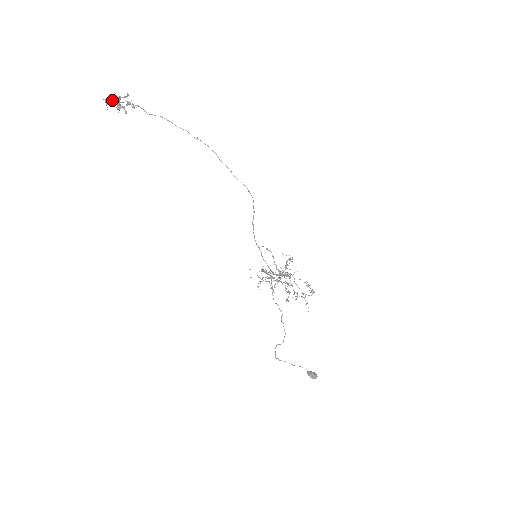
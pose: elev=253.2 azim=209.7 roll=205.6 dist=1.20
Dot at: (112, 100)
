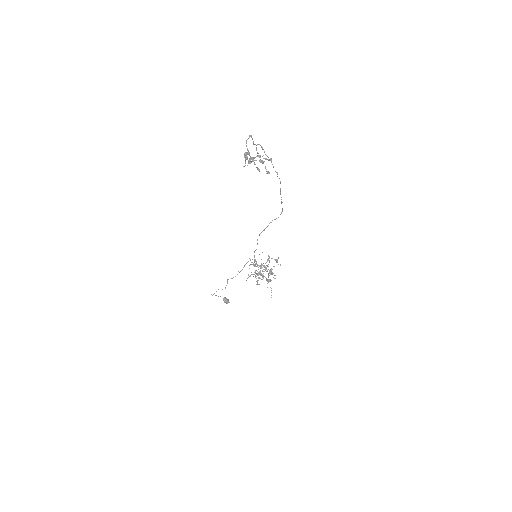
Dot at: (248, 151)
